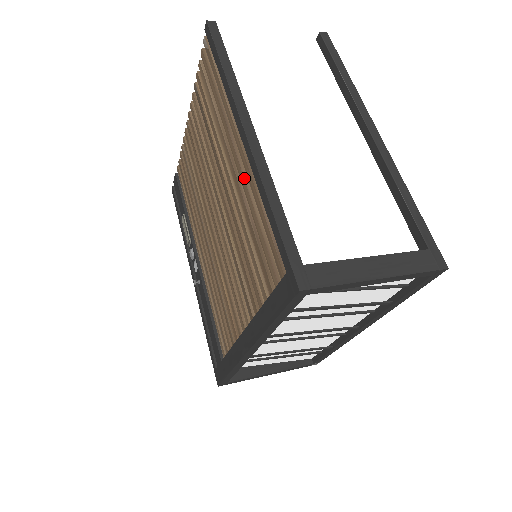
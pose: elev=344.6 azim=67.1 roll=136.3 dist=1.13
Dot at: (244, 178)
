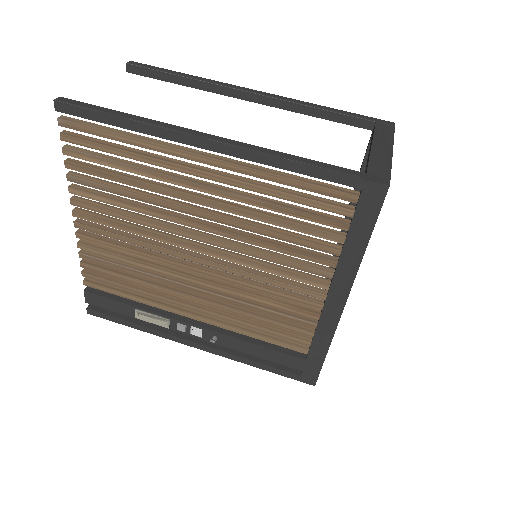
Dot at: (236, 179)
